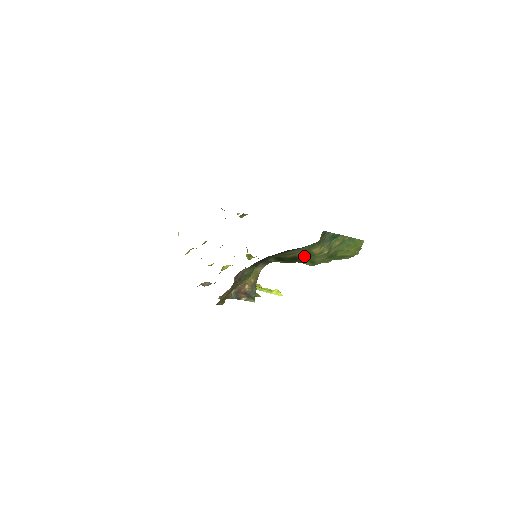
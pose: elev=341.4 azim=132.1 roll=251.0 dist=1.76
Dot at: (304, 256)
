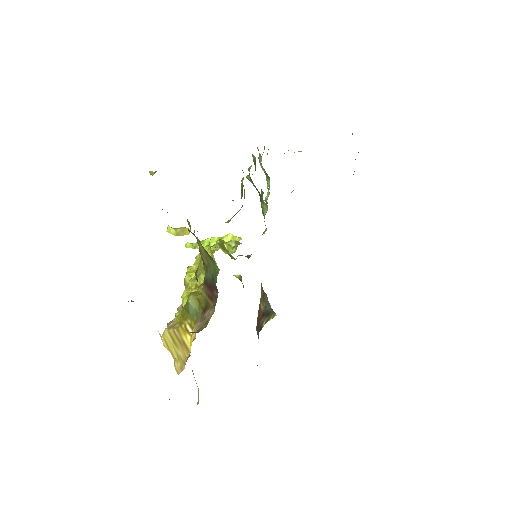
Dot at: occluded
